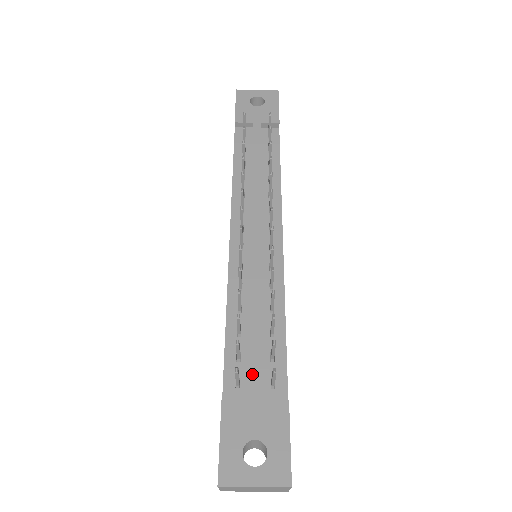
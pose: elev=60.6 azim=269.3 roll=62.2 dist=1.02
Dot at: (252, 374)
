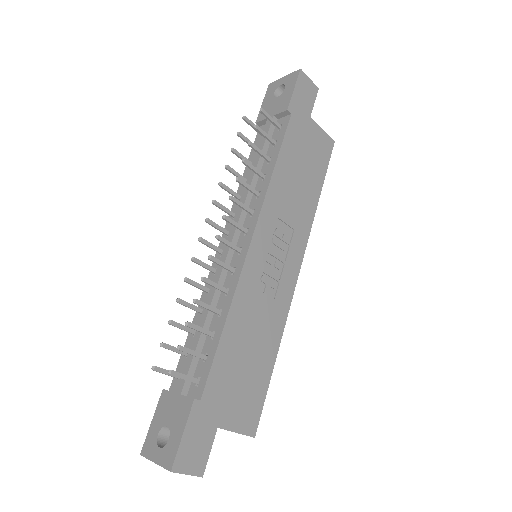
Dot at: (183, 371)
